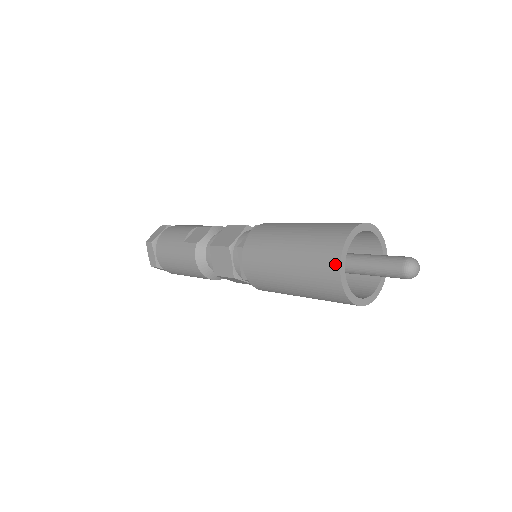
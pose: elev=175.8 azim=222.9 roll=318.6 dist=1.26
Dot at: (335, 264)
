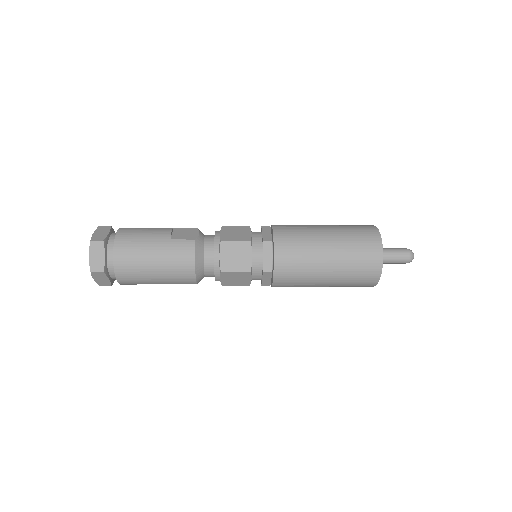
Dot at: (378, 248)
